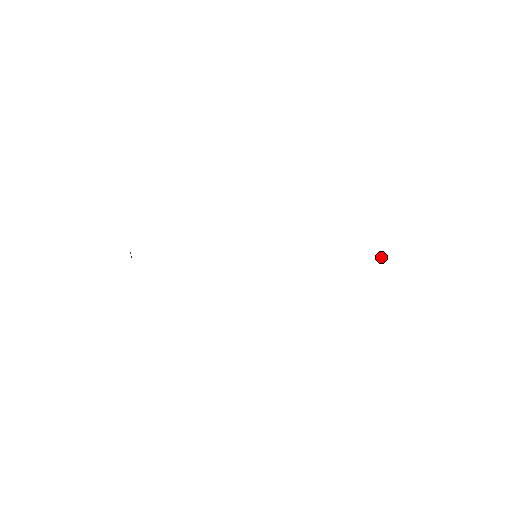
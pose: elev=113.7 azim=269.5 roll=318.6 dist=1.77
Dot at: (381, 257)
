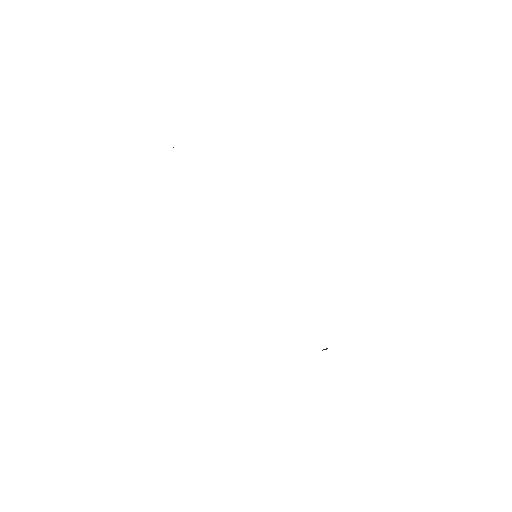
Dot at: (325, 349)
